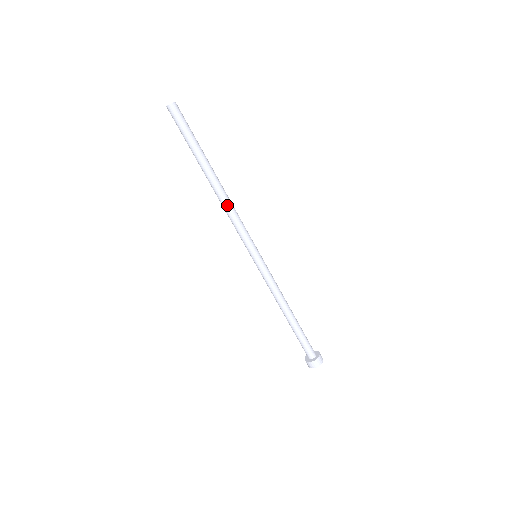
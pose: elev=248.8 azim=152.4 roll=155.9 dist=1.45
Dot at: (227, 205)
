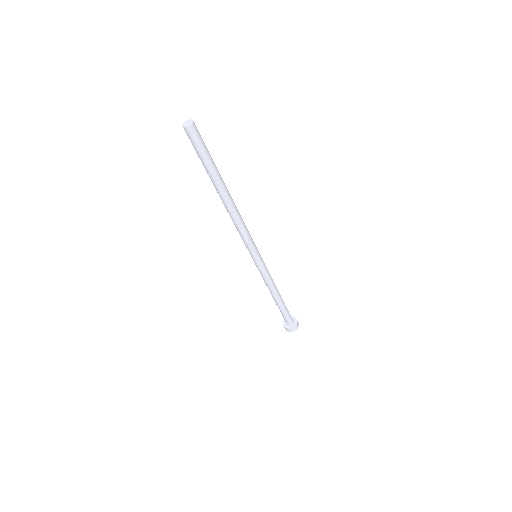
Dot at: (233, 219)
